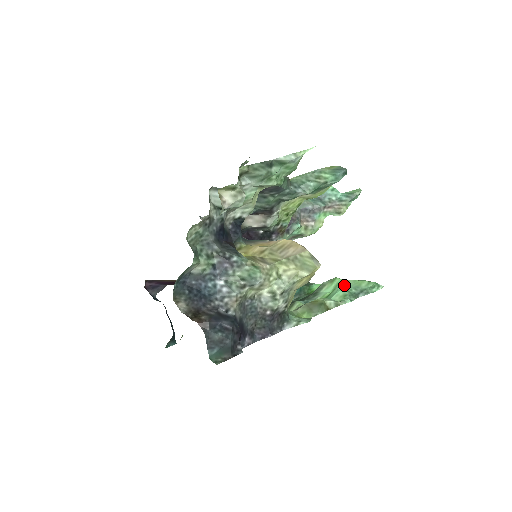
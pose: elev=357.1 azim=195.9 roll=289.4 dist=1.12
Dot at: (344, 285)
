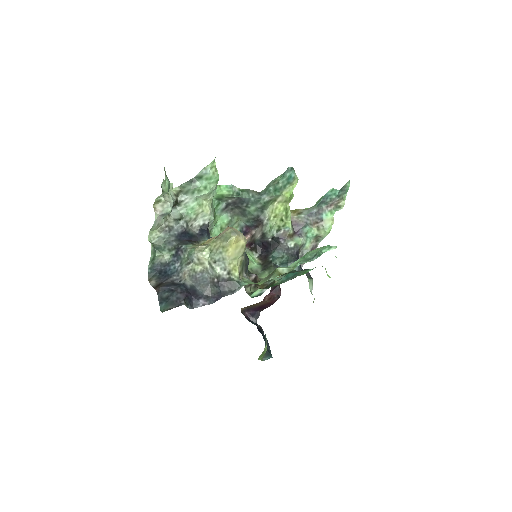
Dot at: (304, 255)
